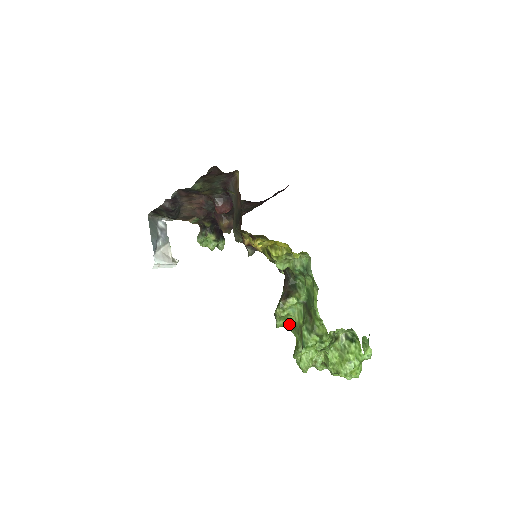
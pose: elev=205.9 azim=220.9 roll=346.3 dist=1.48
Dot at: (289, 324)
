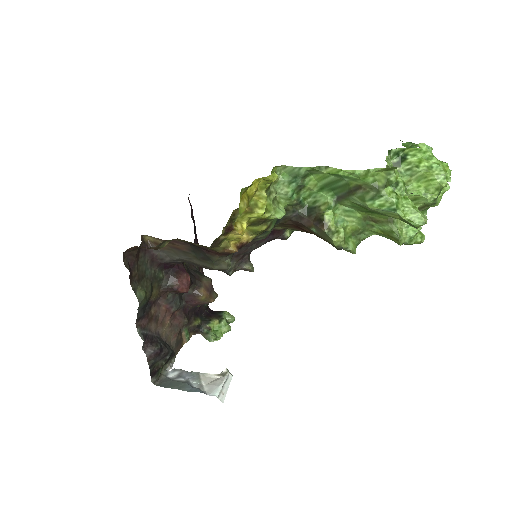
Dot at: (356, 236)
